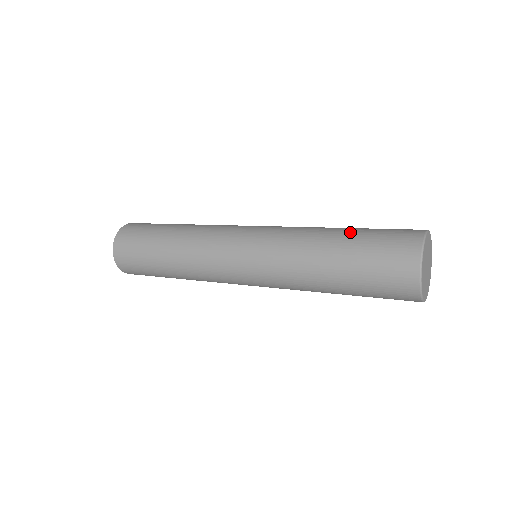
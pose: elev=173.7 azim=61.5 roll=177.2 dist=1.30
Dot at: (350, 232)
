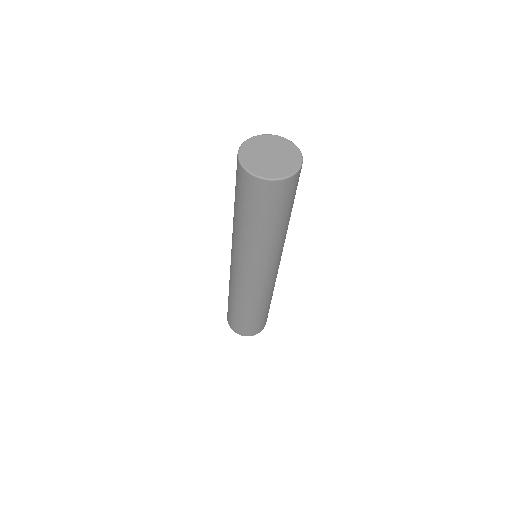
Dot at: occluded
